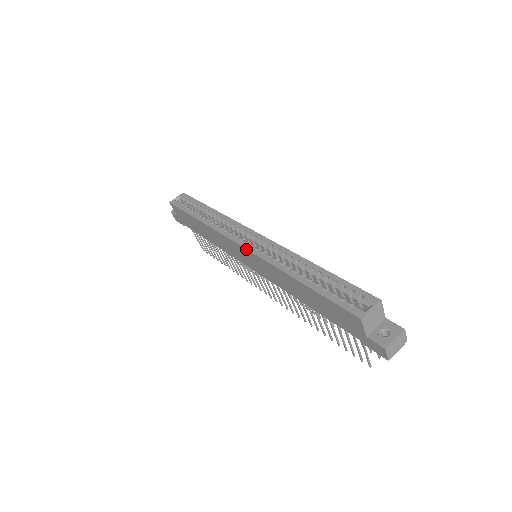
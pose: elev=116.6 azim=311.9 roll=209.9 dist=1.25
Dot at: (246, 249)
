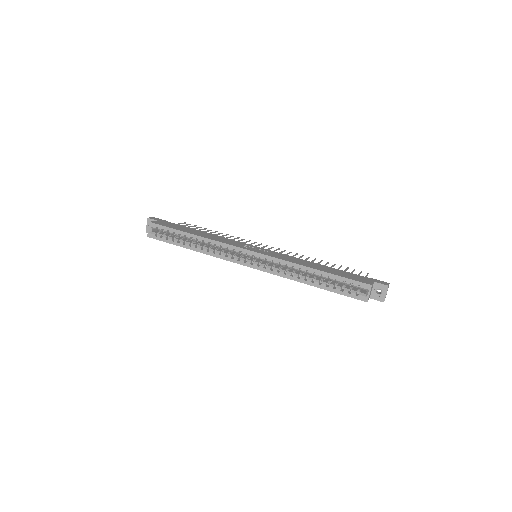
Dot at: occluded
